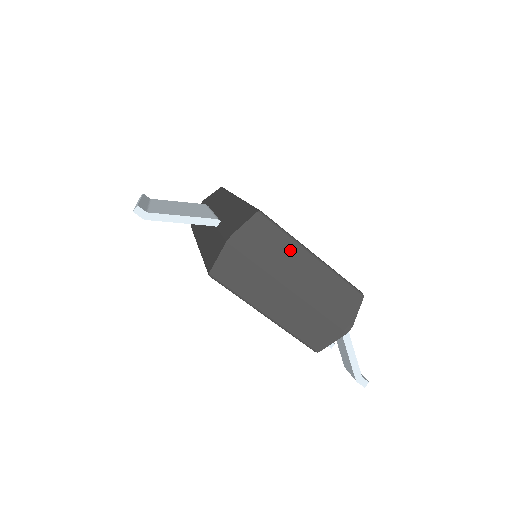
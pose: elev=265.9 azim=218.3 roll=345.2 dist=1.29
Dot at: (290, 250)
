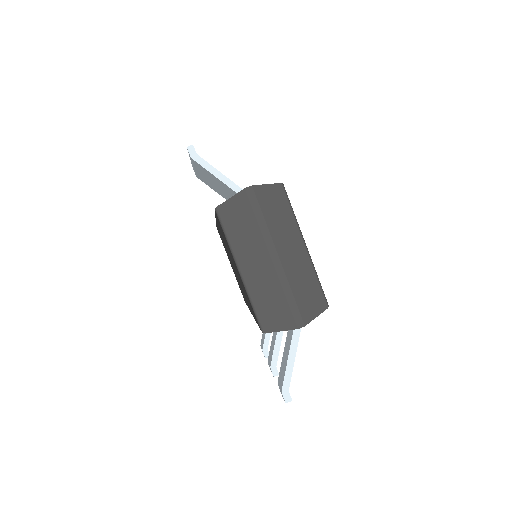
Dot at: (289, 228)
